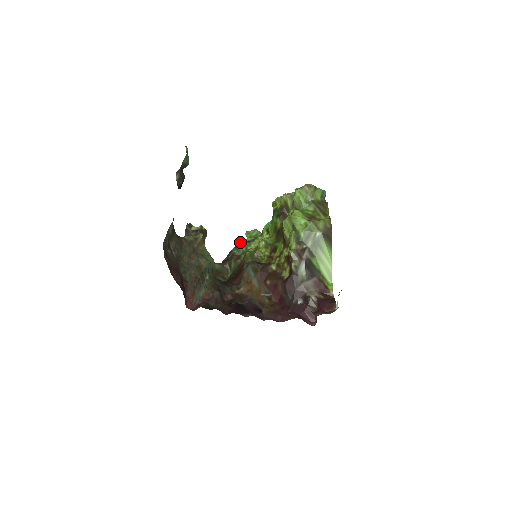
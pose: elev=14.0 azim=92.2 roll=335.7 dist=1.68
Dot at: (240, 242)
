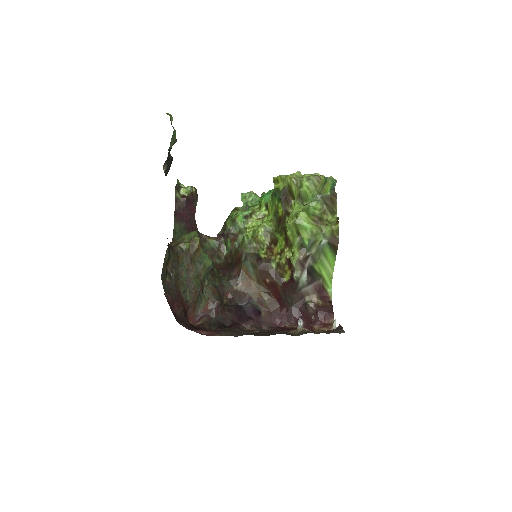
Dot at: (236, 217)
